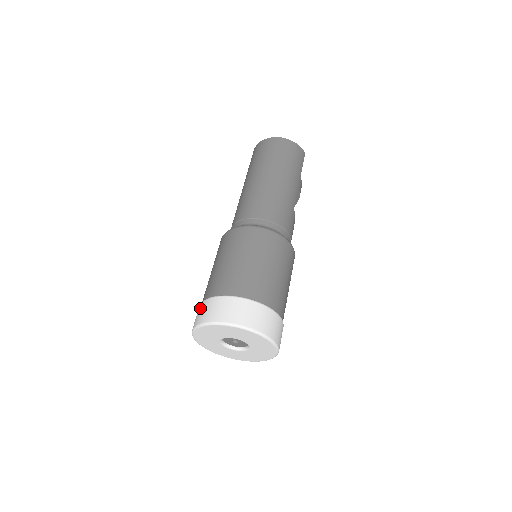
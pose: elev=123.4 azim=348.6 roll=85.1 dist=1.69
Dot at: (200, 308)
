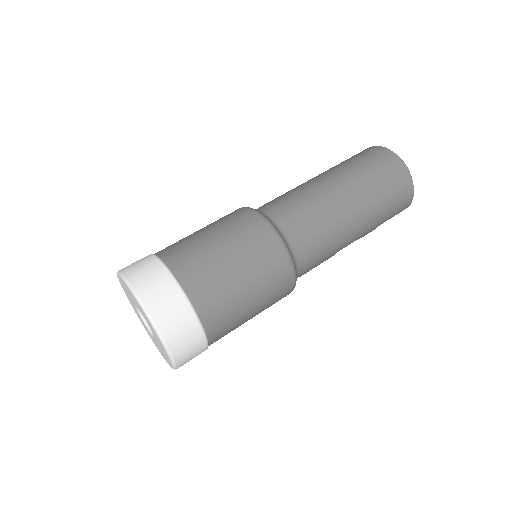
Dot at: (149, 263)
